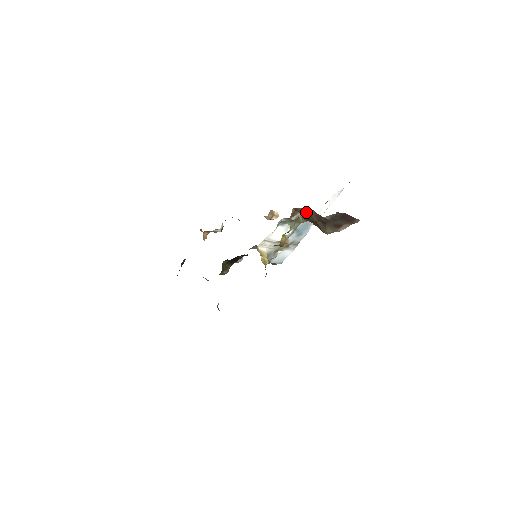
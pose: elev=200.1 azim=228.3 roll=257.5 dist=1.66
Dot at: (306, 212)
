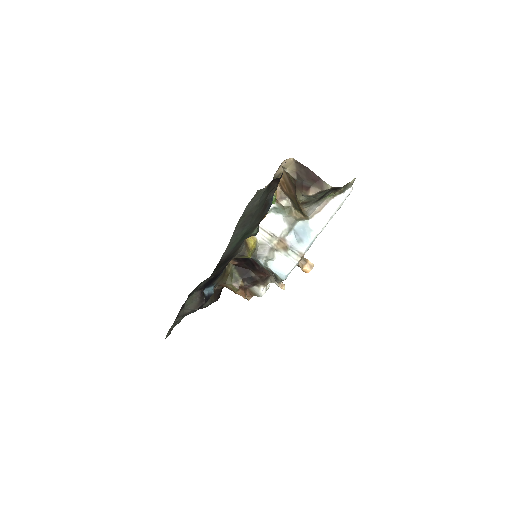
Dot at: (286, 184)
